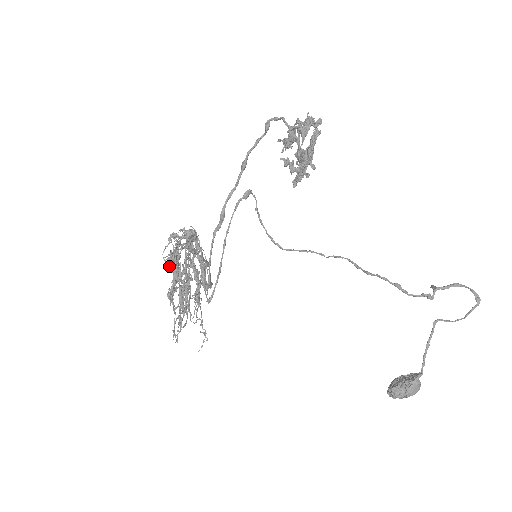
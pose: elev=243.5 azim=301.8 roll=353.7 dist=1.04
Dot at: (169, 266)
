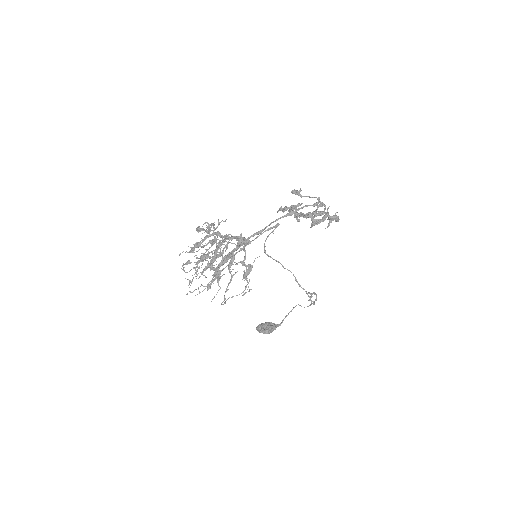
Dot at: (237, 264)
